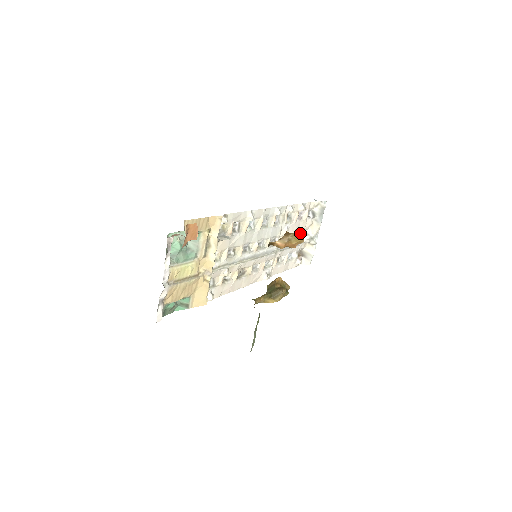
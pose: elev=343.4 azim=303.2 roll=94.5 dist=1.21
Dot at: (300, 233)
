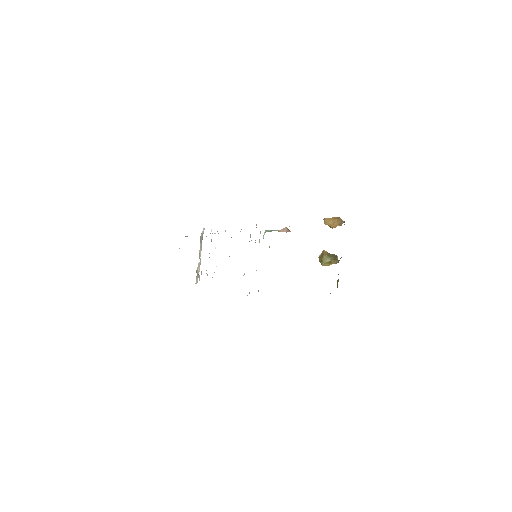
Dot at: occluded
